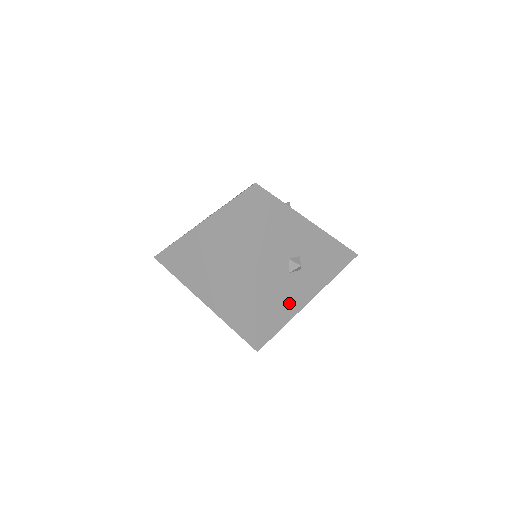
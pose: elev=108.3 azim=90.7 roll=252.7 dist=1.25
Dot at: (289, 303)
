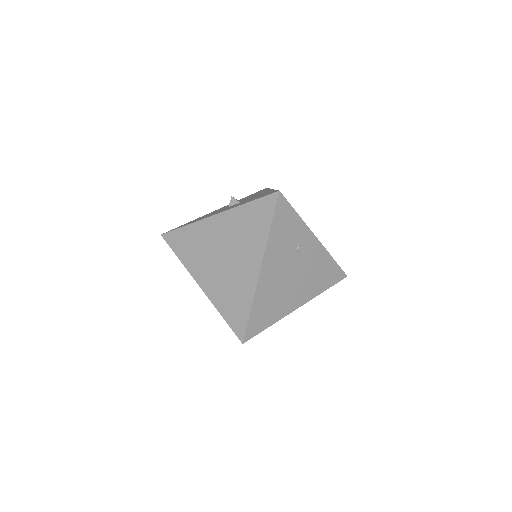
Dot at: occluded
